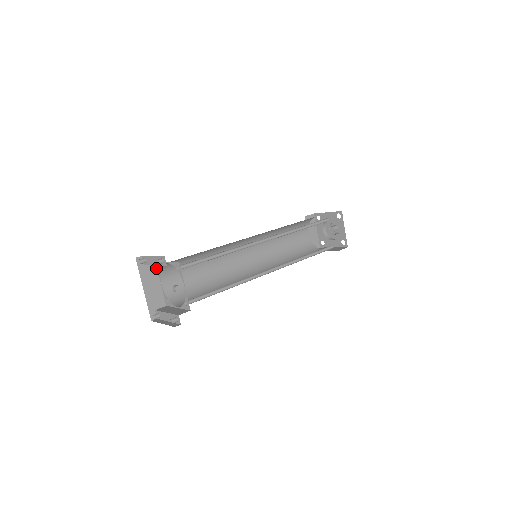
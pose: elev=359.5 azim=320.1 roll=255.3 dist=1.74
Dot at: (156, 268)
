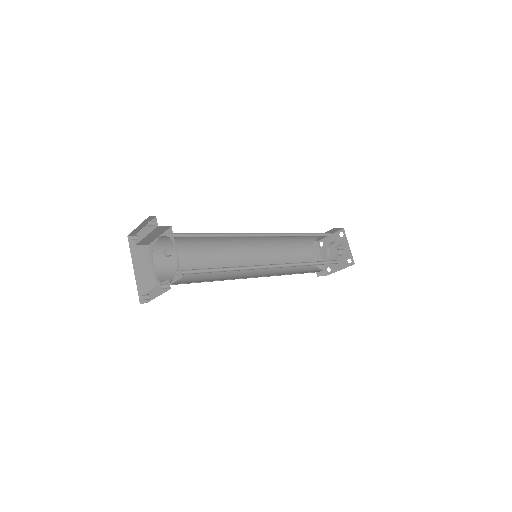
Dot at: (149, 251)
